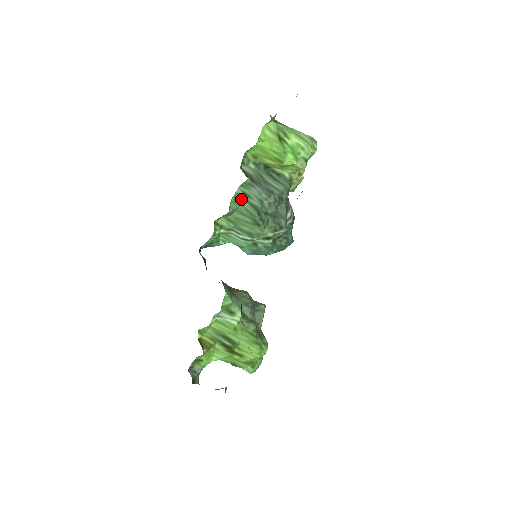
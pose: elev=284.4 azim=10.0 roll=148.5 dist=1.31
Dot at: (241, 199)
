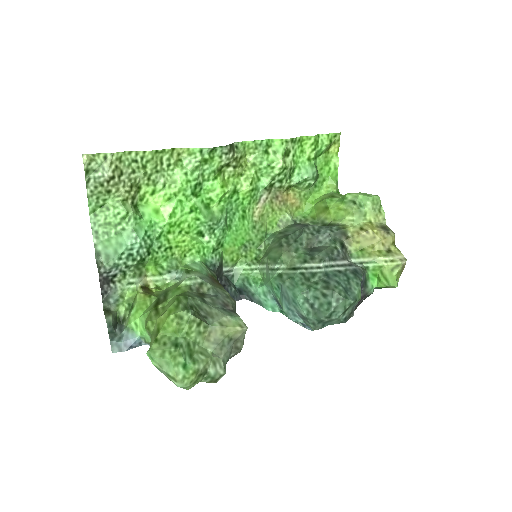
Dot at: (280, 234)
